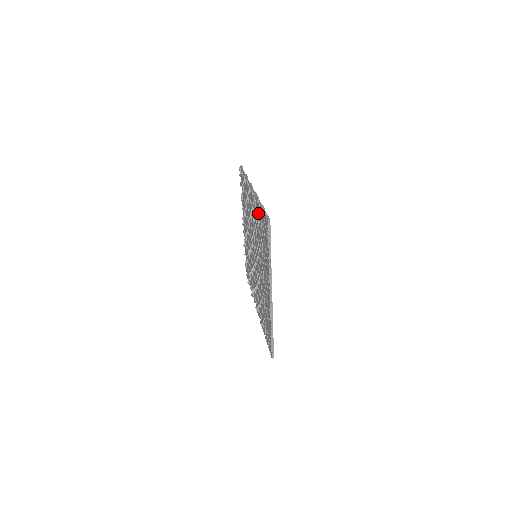
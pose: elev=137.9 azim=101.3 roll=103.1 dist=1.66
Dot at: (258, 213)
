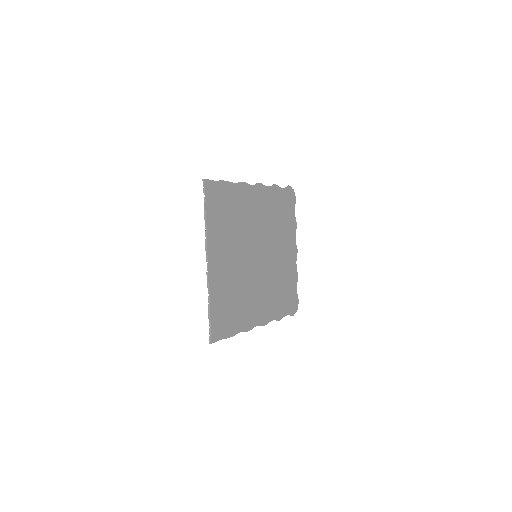
Dot at: (232, 194)
